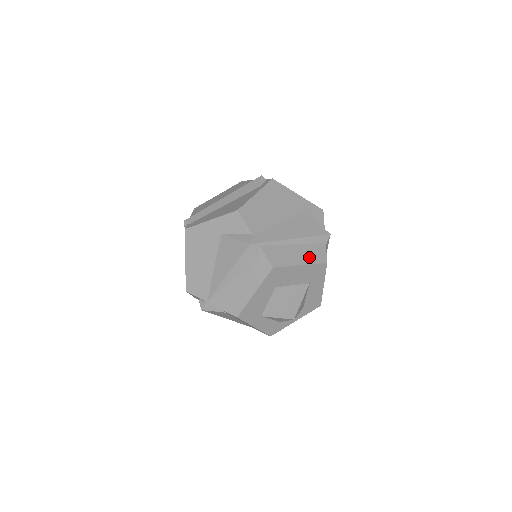
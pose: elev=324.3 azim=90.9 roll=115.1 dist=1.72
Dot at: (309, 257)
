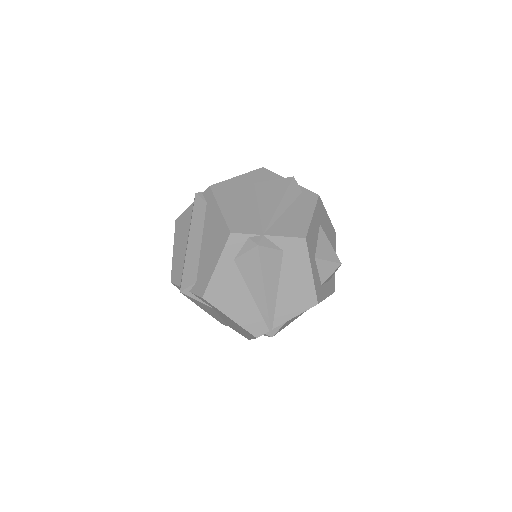
Dot at: occluded
